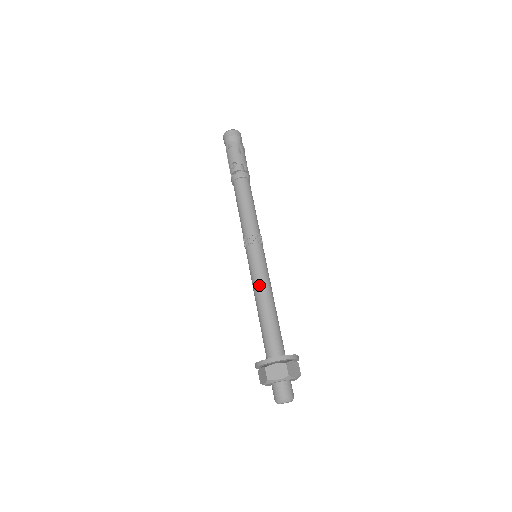
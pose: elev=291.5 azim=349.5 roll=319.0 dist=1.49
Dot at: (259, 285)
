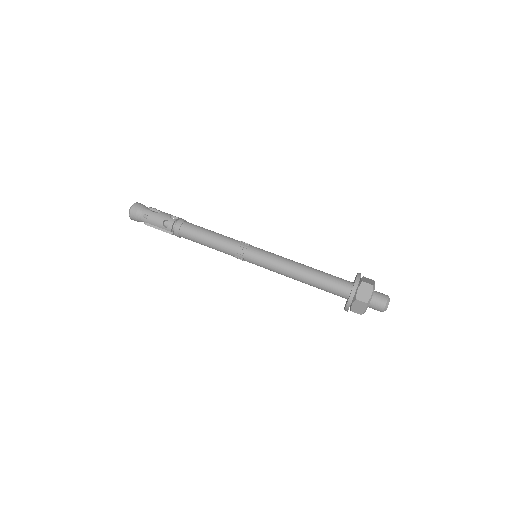
Dot at: (284, 266)
